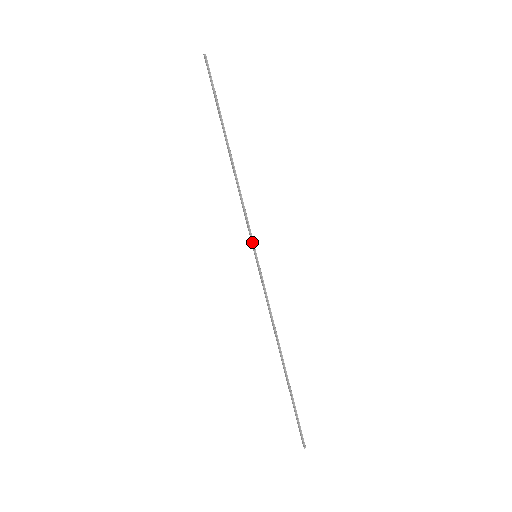
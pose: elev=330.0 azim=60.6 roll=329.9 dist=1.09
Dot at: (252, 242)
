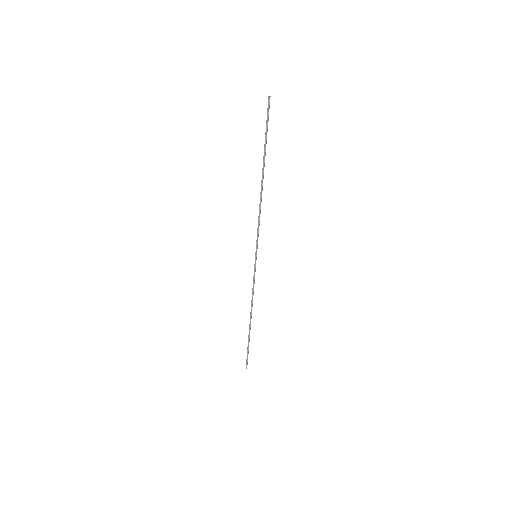
Dot at: (256, 247)
